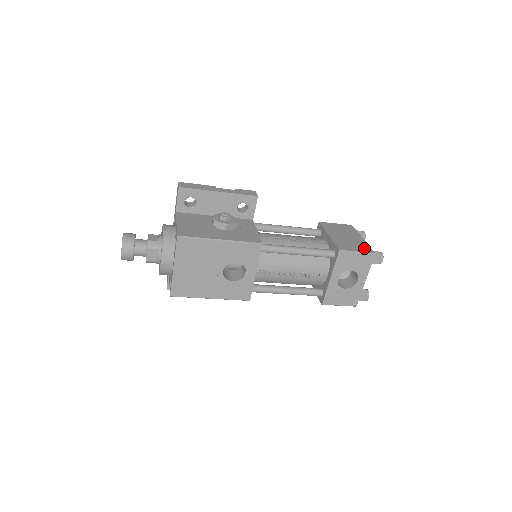
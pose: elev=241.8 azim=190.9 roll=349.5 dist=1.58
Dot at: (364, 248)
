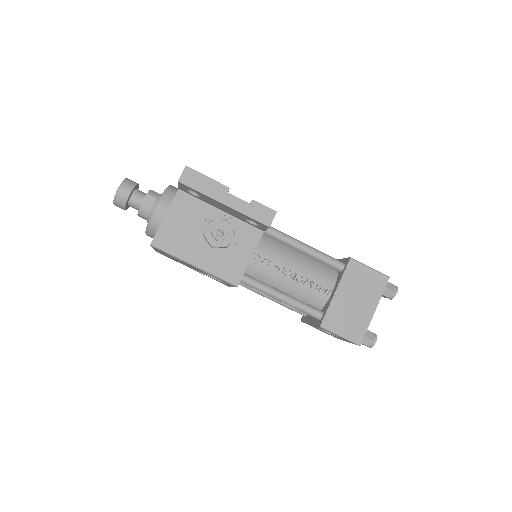
Dot at: (355, 332)
